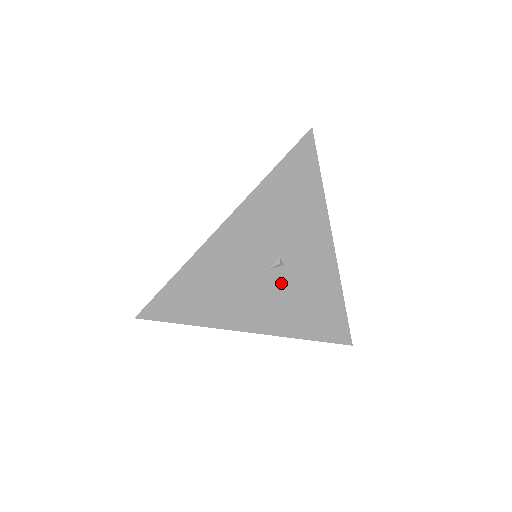
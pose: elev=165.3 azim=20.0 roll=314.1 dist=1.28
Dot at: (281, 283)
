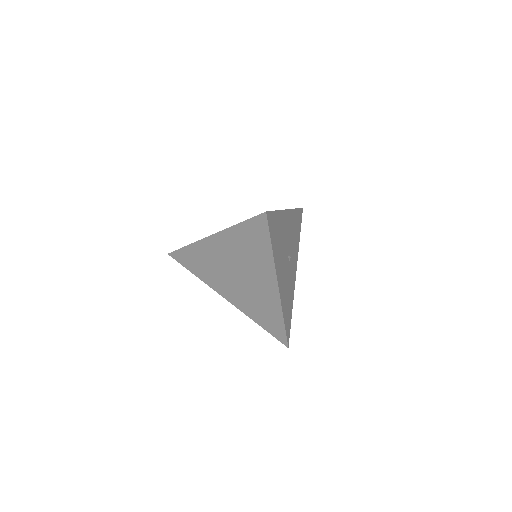
Dot at: (287, 270)
